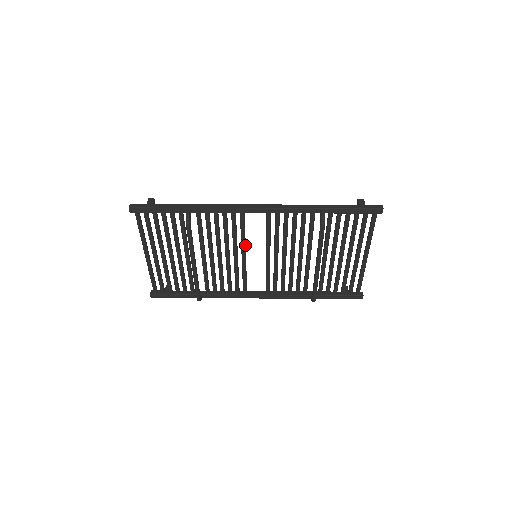
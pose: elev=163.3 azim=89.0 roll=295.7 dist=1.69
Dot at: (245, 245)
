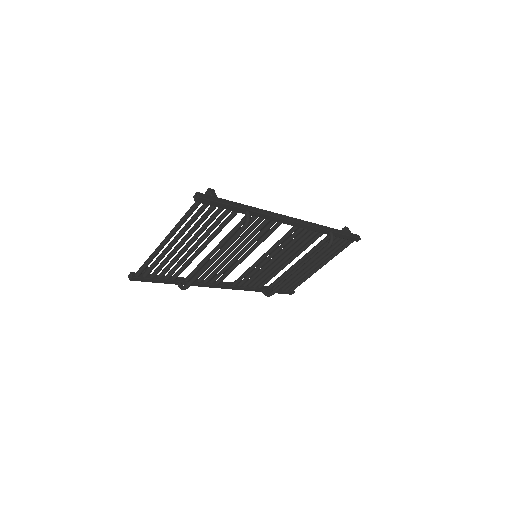
Dot at: (257, 246)
